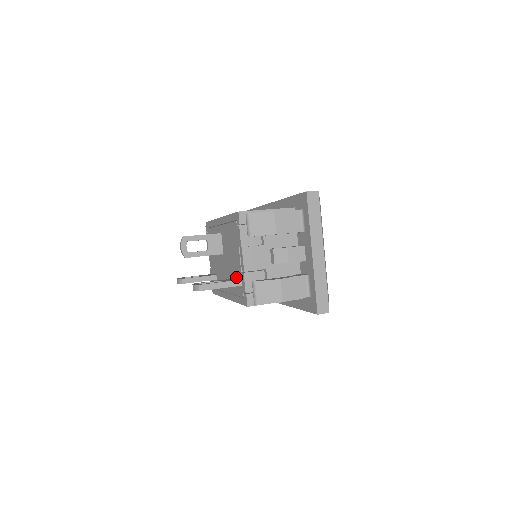
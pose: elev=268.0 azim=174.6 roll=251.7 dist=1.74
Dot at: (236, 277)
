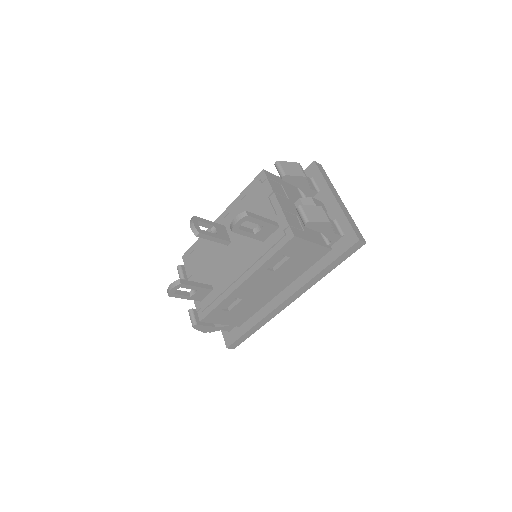
Dot at: occluded
